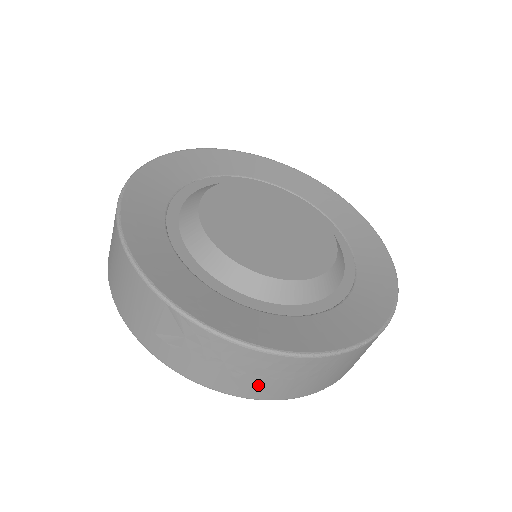
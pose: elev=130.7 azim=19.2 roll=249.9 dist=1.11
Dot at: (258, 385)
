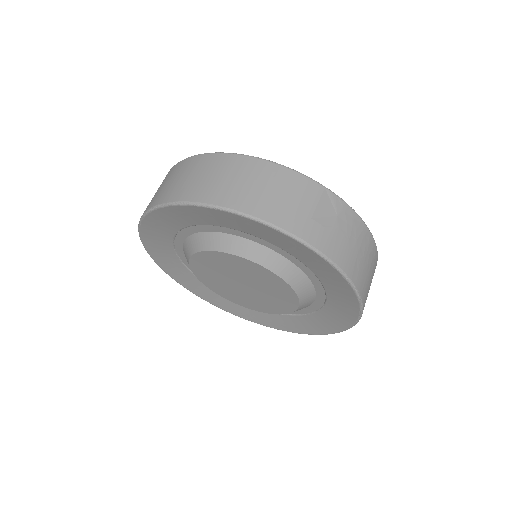
Dot at: (364, 274)
